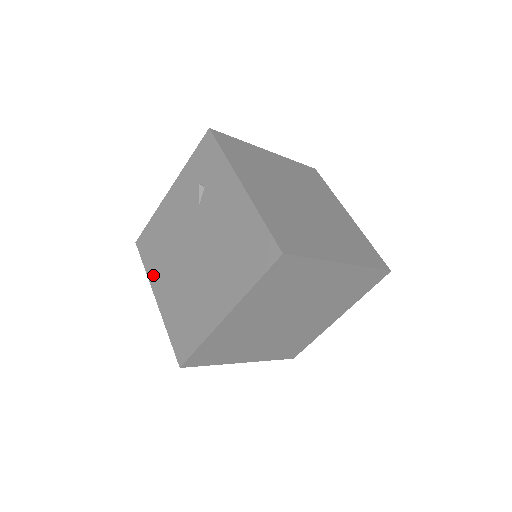
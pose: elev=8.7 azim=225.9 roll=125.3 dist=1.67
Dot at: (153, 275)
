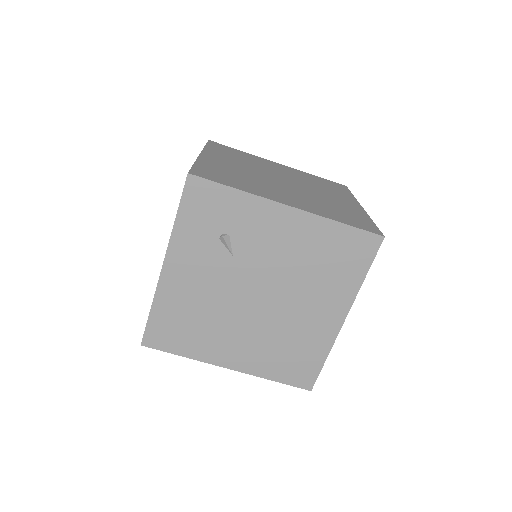
Dot at: (205, 353)
